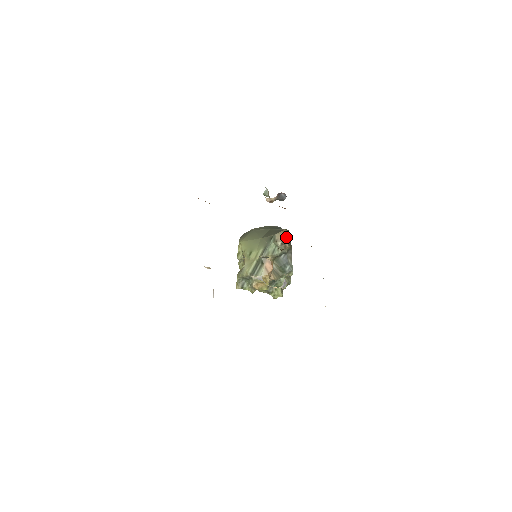
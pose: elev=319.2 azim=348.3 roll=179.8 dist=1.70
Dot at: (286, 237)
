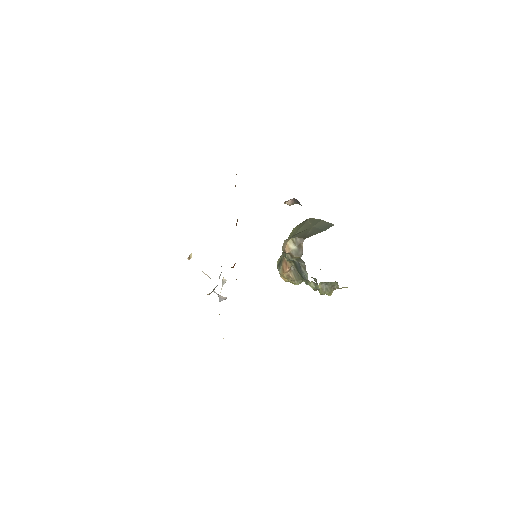
Dot at: (293, 246)
